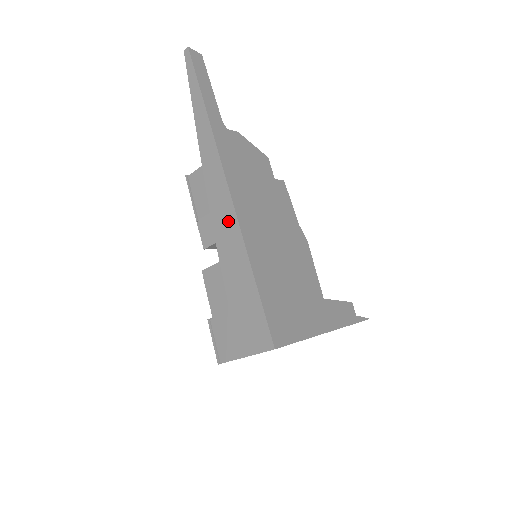
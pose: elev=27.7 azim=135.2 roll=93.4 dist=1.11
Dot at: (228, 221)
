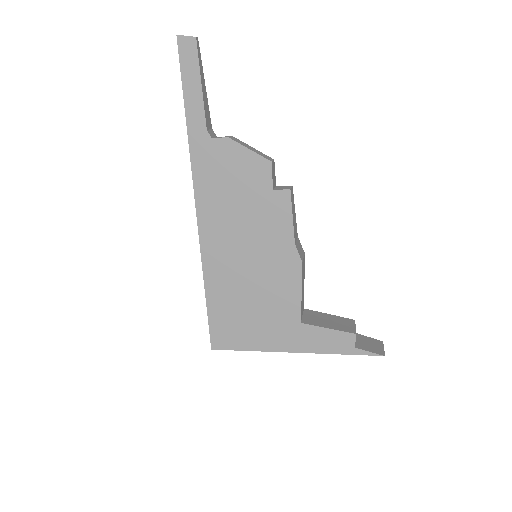
Dot at: occluded
